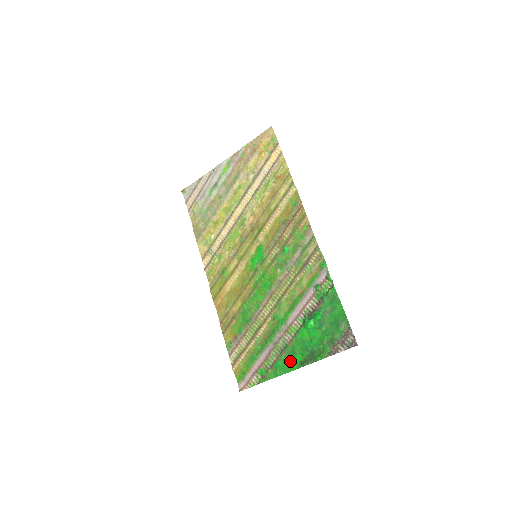
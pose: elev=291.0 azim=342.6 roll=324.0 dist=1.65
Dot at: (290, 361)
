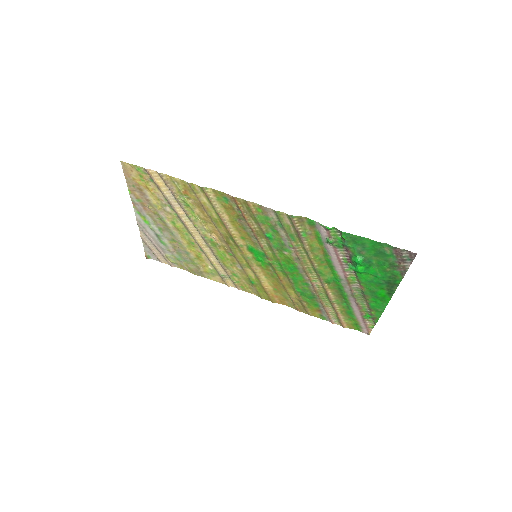
Dot at: (379, 299)
